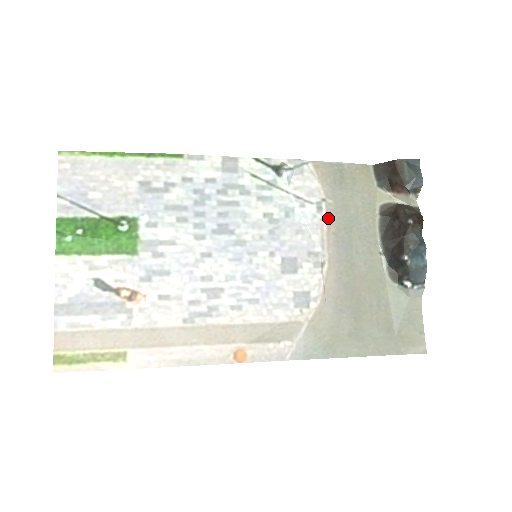
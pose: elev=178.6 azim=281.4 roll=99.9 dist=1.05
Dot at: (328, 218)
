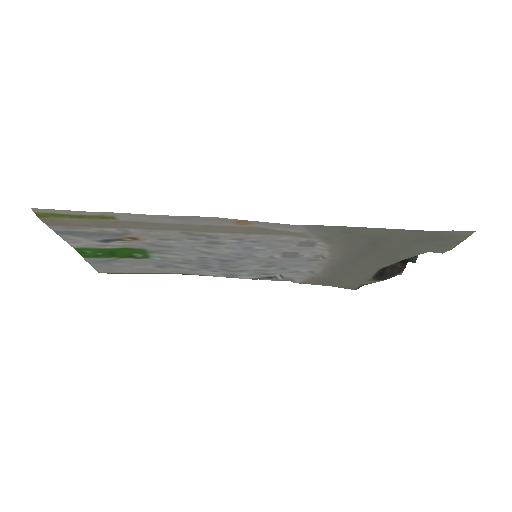
Dot at: (322, 272)
